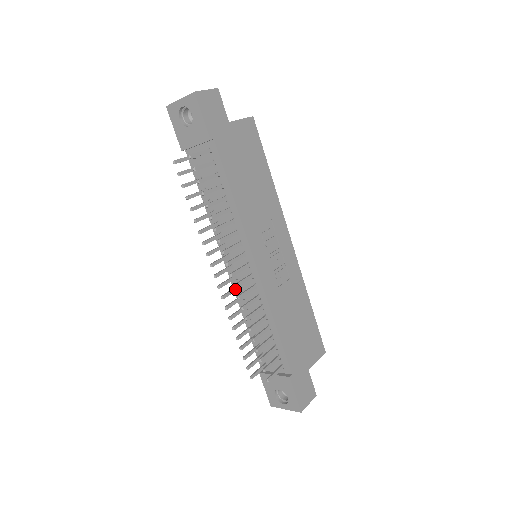
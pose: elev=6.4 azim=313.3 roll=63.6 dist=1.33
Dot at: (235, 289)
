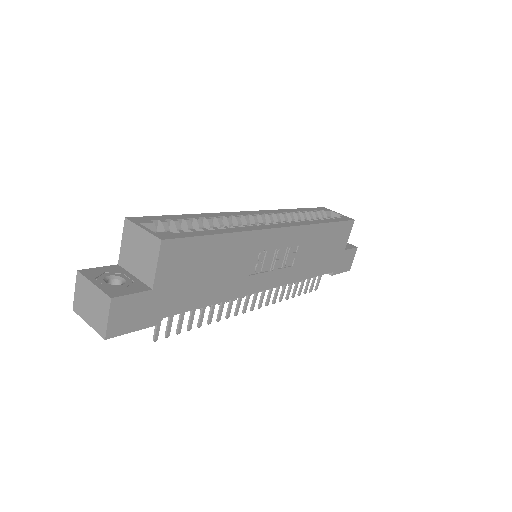
Dot at: occluded
